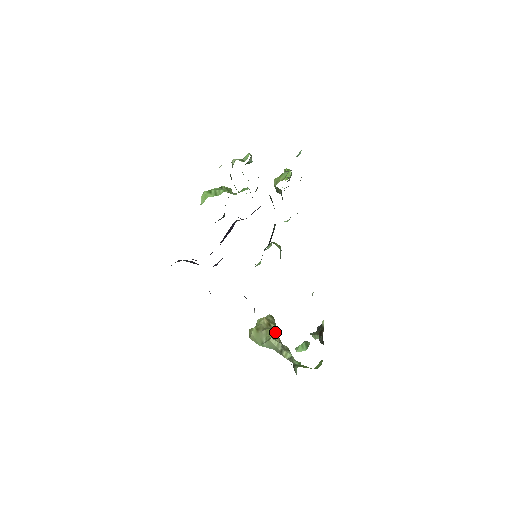
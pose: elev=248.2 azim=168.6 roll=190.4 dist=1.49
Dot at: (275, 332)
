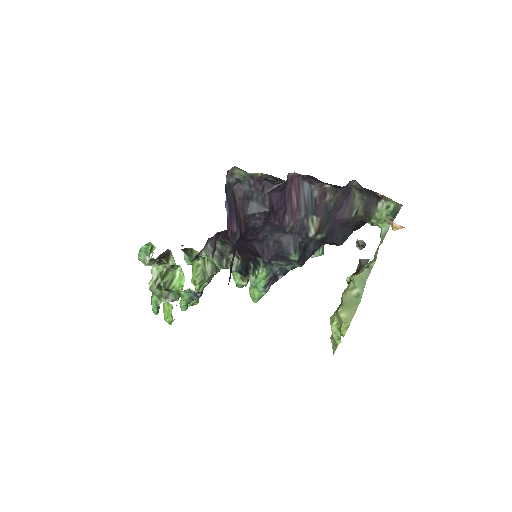
Dot at: occluded
